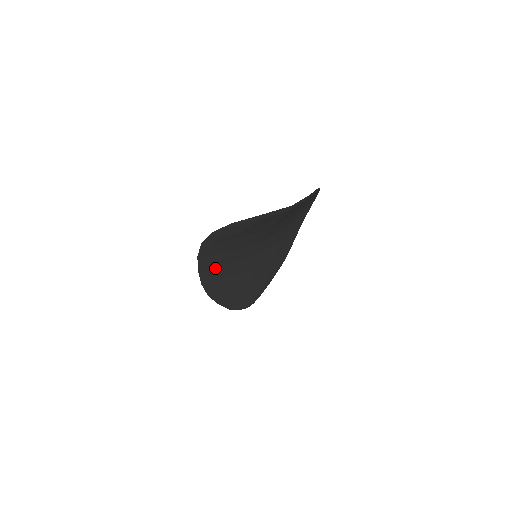
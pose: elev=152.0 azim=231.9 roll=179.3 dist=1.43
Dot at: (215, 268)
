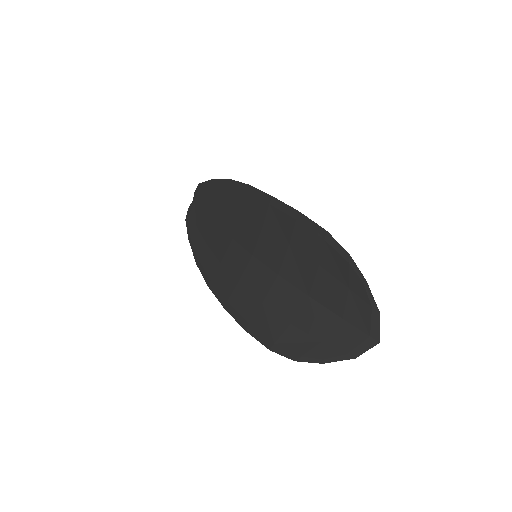
Dot at: (232, 292)
